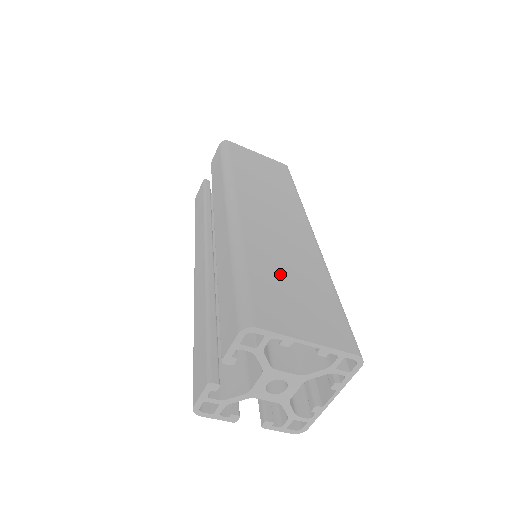
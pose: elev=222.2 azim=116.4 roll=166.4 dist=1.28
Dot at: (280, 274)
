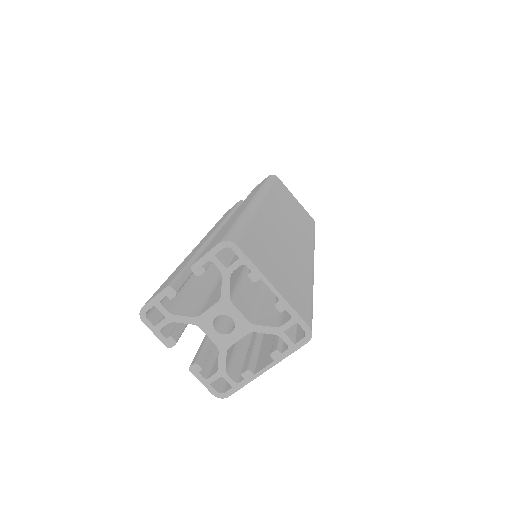
Dot at: (273, 246)
